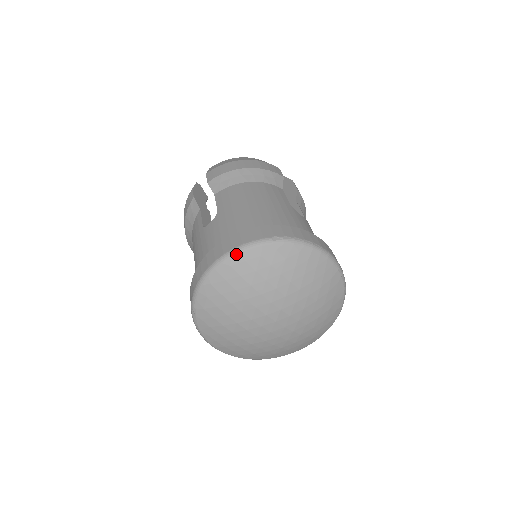
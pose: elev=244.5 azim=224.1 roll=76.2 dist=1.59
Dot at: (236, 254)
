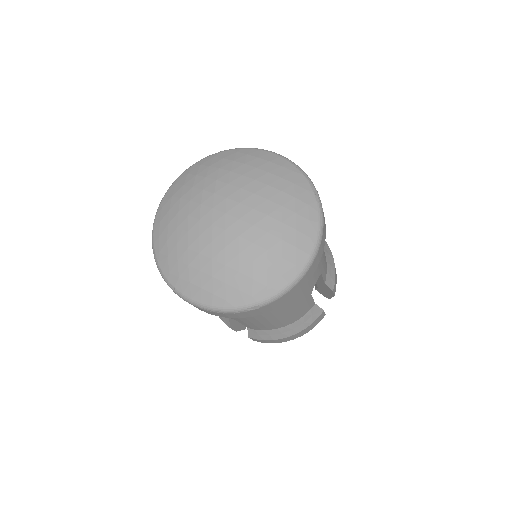
Dot at: (181, 175)
